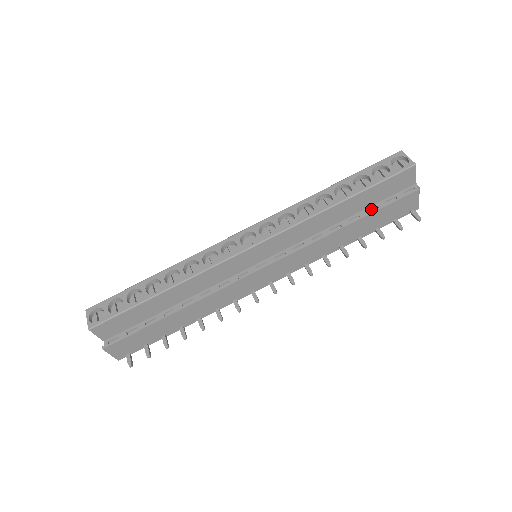
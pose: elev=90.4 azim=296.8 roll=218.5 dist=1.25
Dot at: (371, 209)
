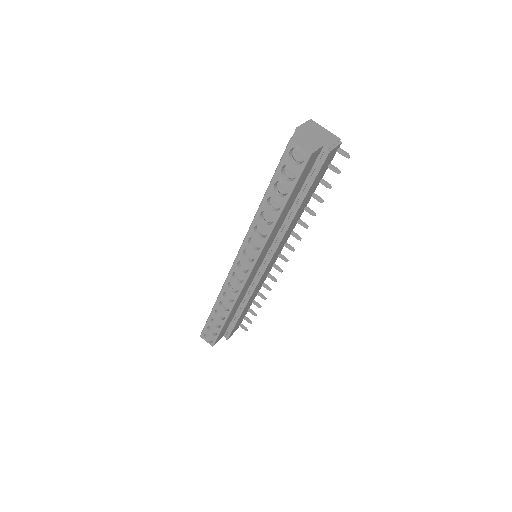
Dot at: (304, 187)
